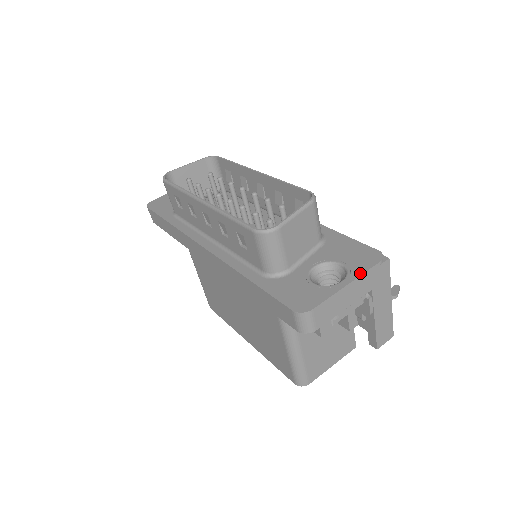
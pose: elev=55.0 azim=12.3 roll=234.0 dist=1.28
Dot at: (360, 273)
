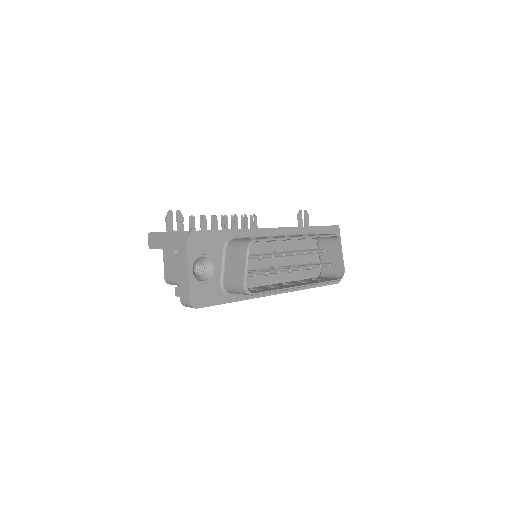
Dot at: occluded
